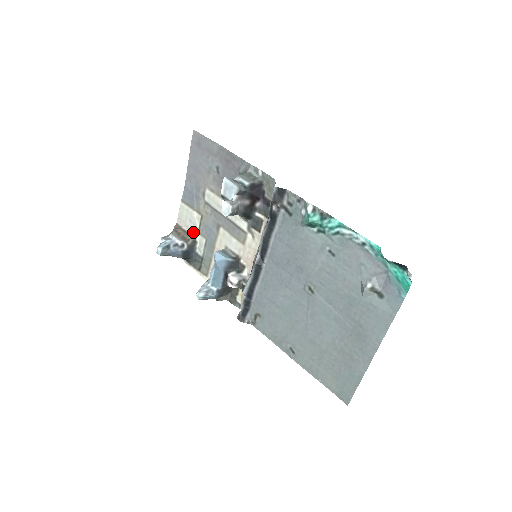
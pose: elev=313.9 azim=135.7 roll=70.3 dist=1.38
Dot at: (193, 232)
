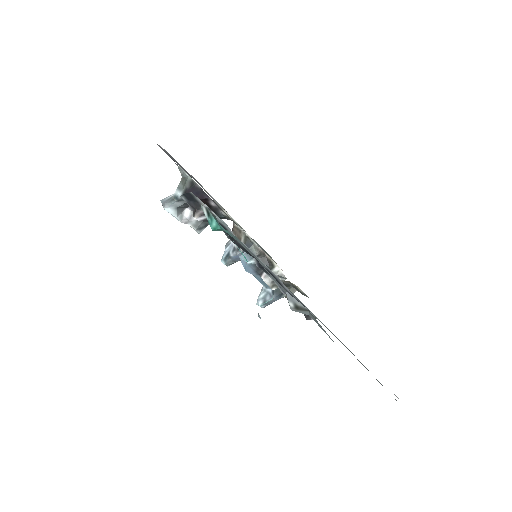
Dot at: (240, 228)
